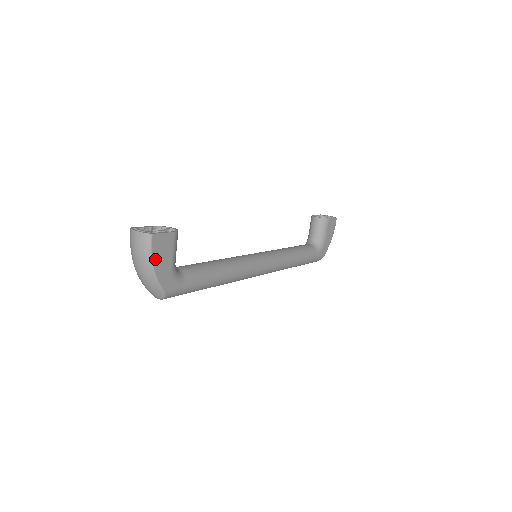
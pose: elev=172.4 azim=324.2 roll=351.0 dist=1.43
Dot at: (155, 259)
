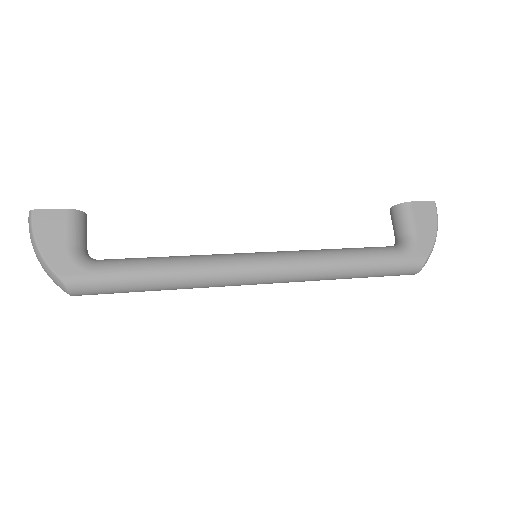
Dot at: (40, 237)
